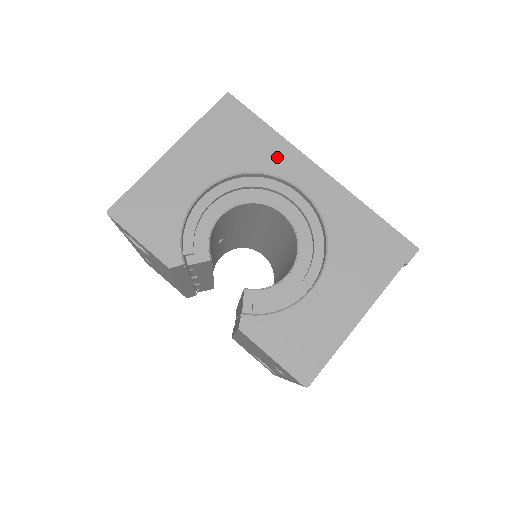
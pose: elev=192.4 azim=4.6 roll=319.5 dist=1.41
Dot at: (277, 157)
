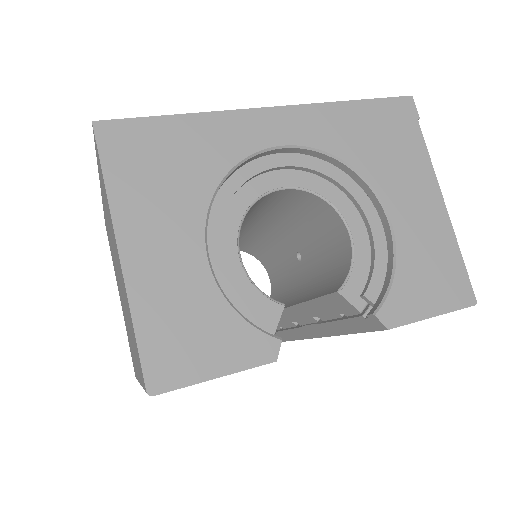
Dot at: (225, 139)
